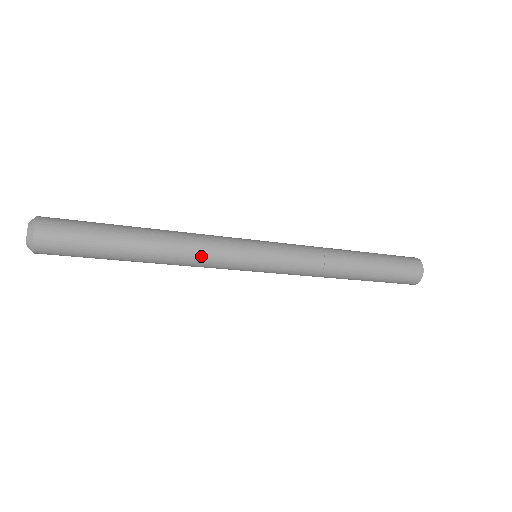
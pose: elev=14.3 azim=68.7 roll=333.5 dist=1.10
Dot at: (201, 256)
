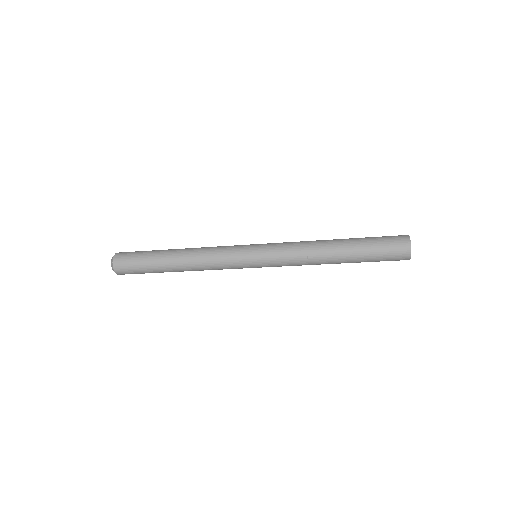
Dot at: (213, 269)
